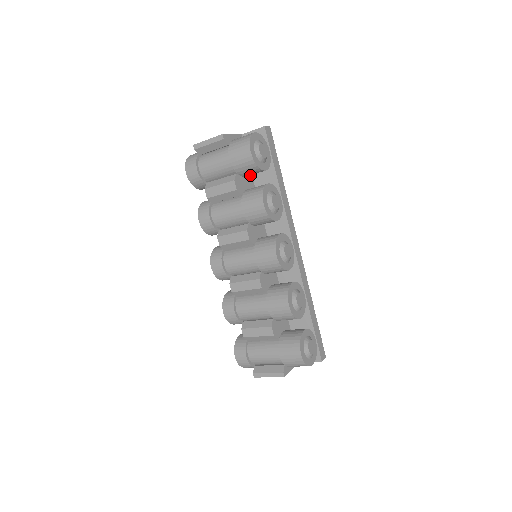
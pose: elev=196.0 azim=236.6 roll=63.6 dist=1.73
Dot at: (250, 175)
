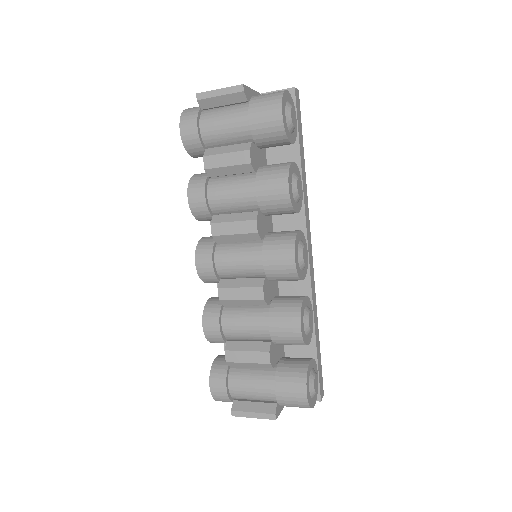
Dot at: (264, 149)
